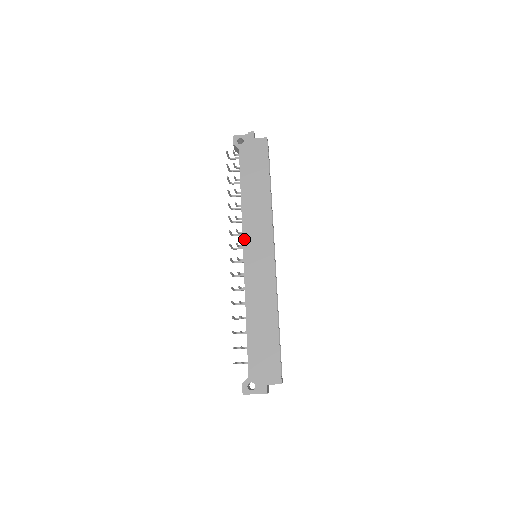
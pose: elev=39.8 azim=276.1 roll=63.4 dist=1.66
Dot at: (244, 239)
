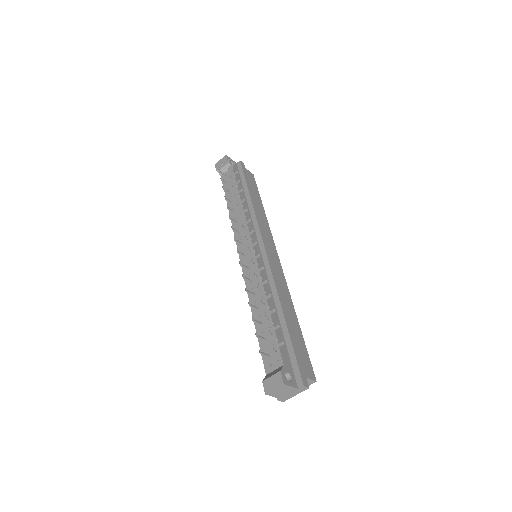
Dot at: (251, 234)
